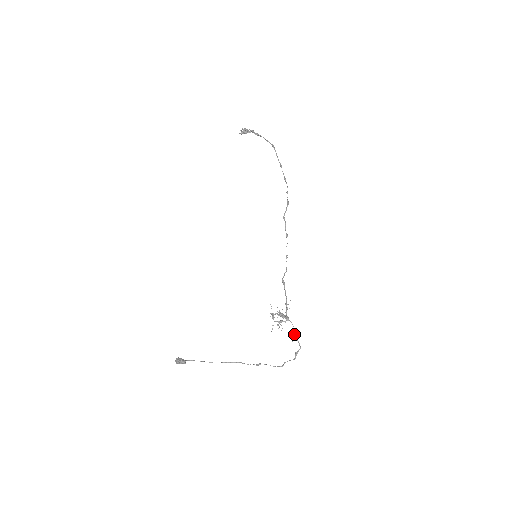
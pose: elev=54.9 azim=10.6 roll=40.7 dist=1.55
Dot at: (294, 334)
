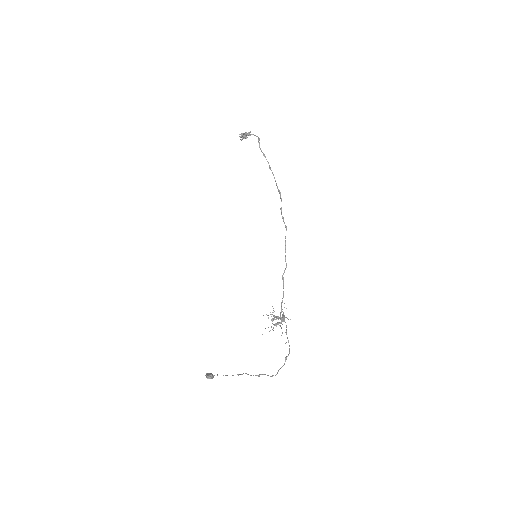
Dot at: occluded
